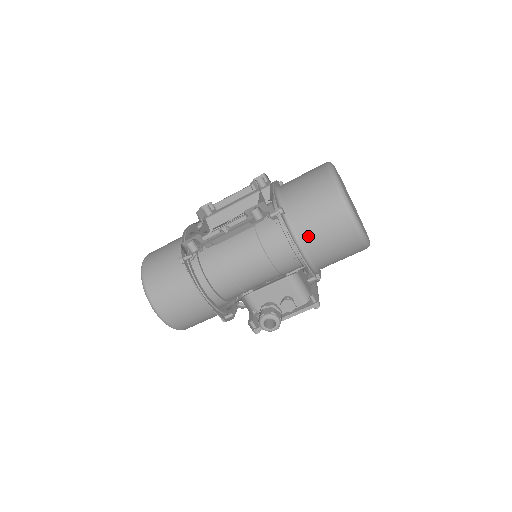
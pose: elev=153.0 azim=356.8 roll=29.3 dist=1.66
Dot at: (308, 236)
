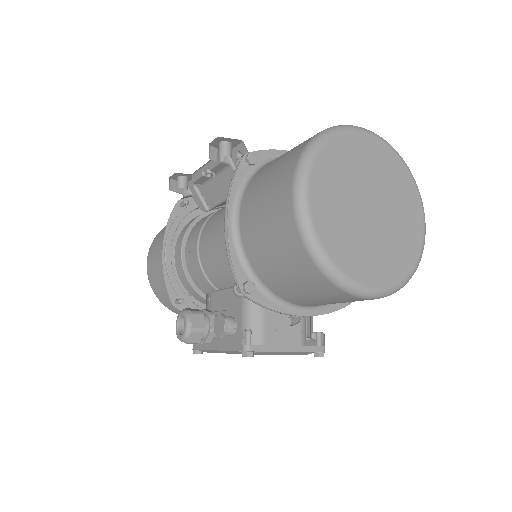
Dot at: (249, 201)
